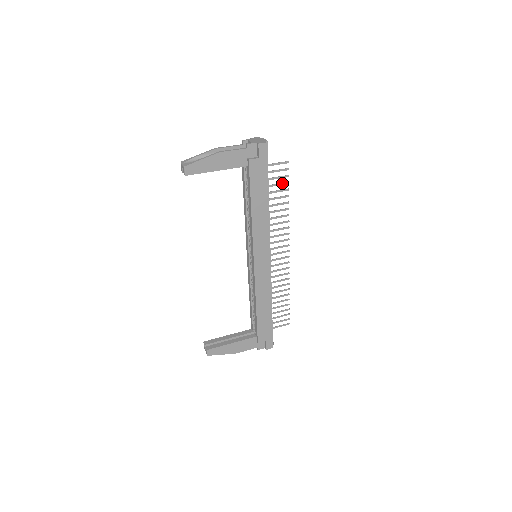
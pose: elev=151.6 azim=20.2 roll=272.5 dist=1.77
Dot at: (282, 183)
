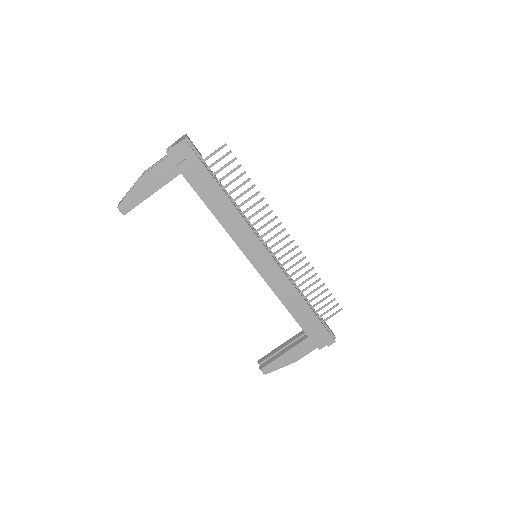
Dot at: (233, 170)
